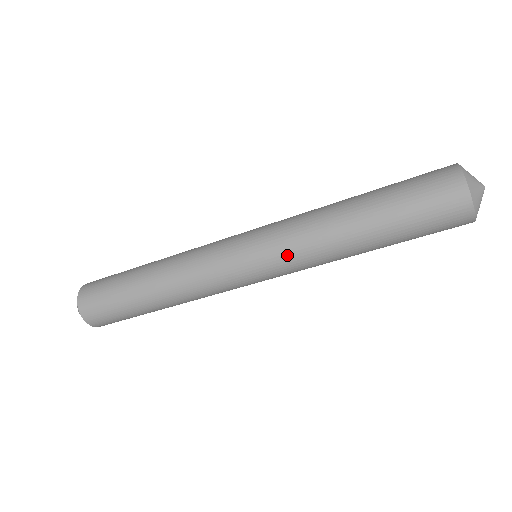
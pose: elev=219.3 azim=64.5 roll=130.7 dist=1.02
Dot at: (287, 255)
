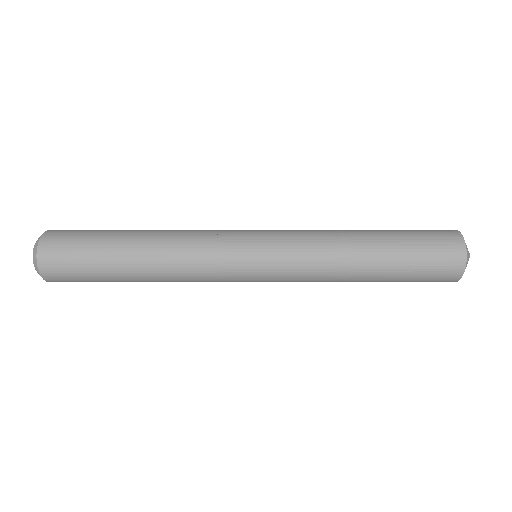
Dot at: (296, 260)
